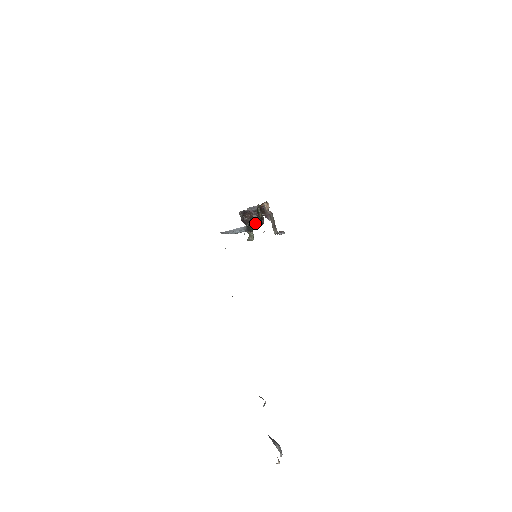
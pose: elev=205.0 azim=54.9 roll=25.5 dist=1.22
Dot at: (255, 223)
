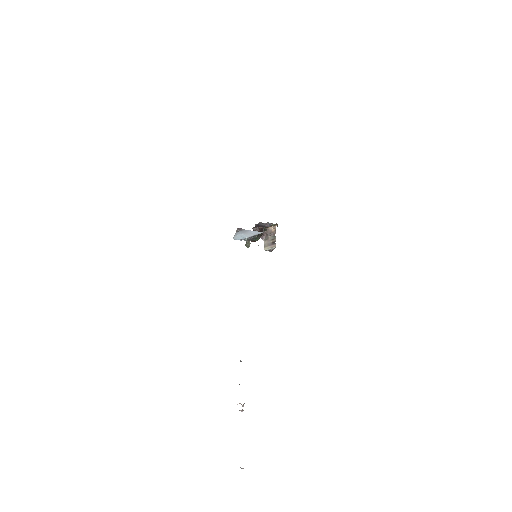
Dot at: (260, 236)
